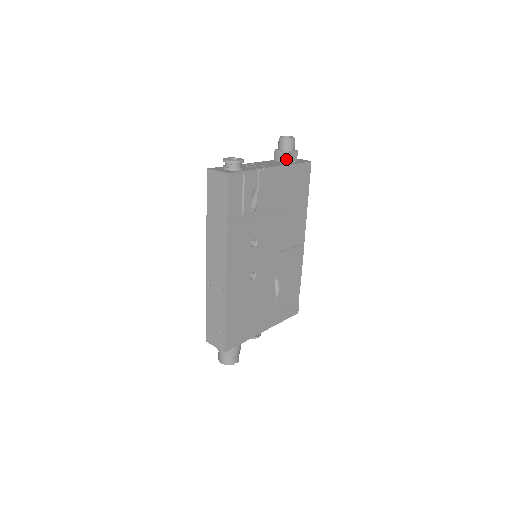
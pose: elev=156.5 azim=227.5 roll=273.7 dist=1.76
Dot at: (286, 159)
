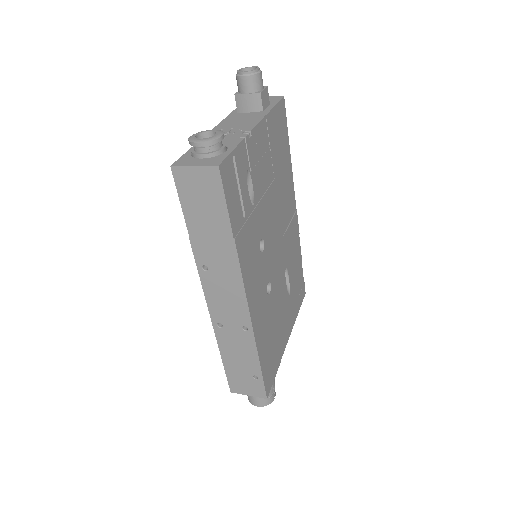
Dot at: (259, 105)
